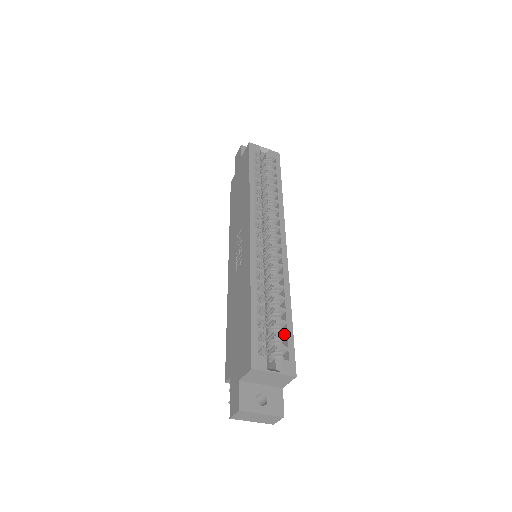
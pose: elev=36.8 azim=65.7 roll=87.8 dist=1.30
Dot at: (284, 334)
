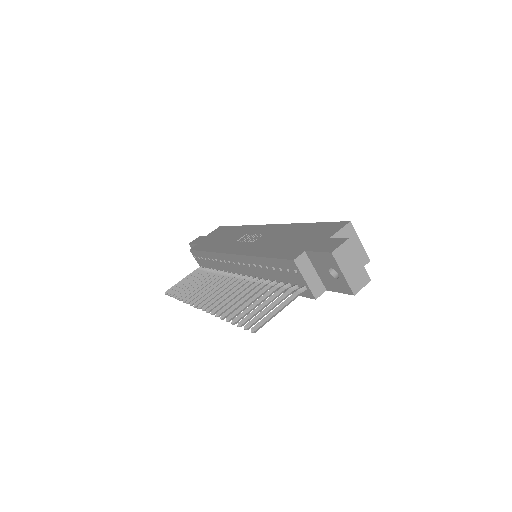
Dot at: occluded
